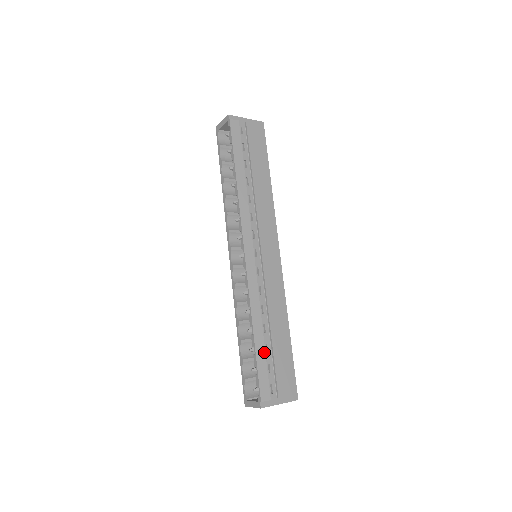
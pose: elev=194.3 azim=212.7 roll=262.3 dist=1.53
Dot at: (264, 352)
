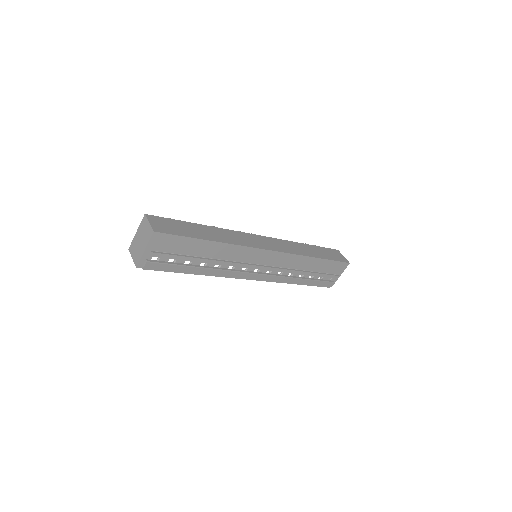
Dot at: (312, 281)
